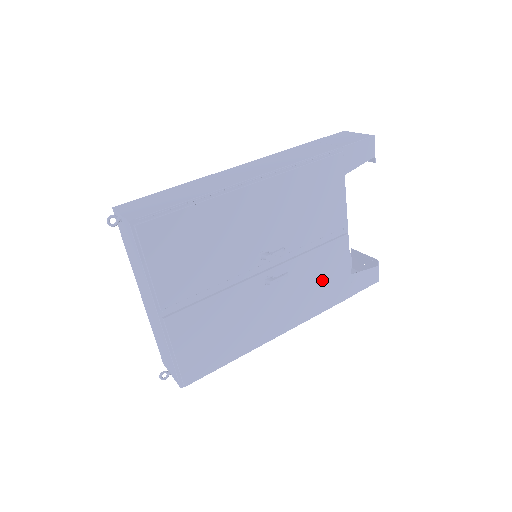
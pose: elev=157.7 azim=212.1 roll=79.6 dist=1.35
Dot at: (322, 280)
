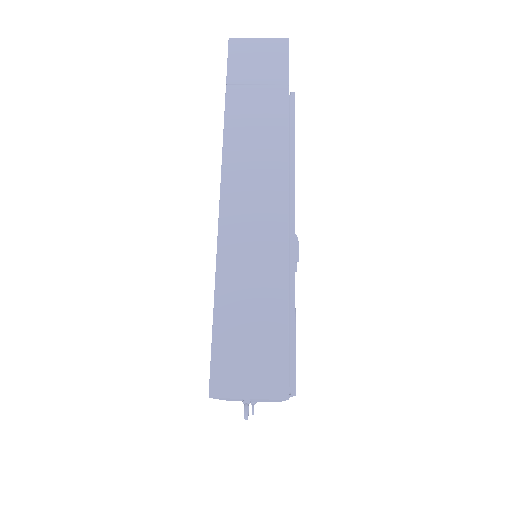
Dot at: occluded
